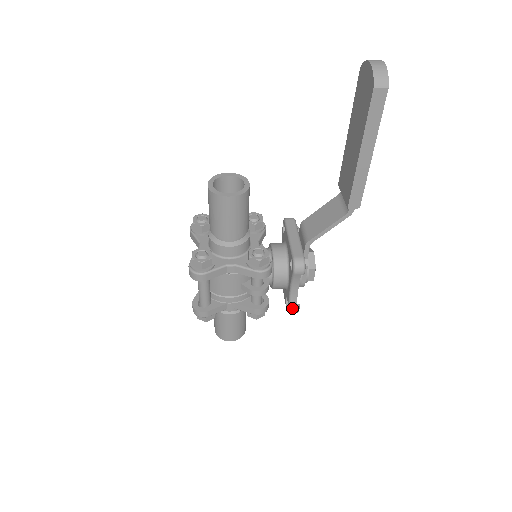
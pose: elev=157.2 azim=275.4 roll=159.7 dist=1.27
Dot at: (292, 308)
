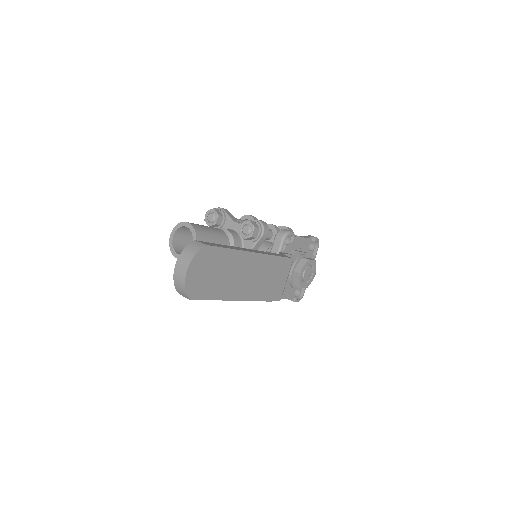
Dot at: occluded
